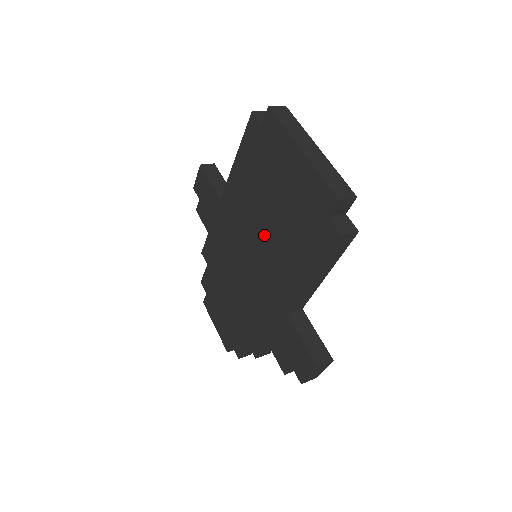
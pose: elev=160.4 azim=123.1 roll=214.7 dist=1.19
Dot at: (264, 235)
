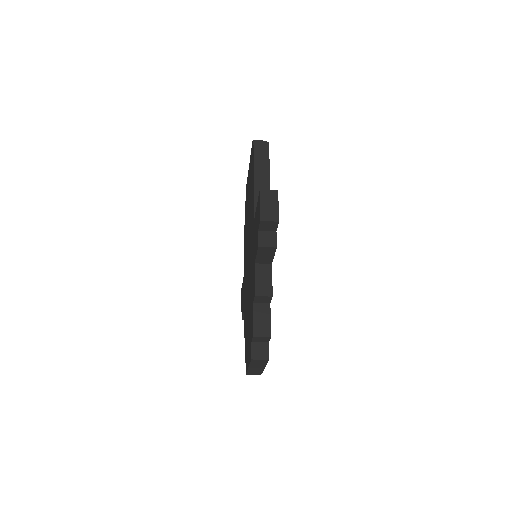
Dot at: (249, 225)
